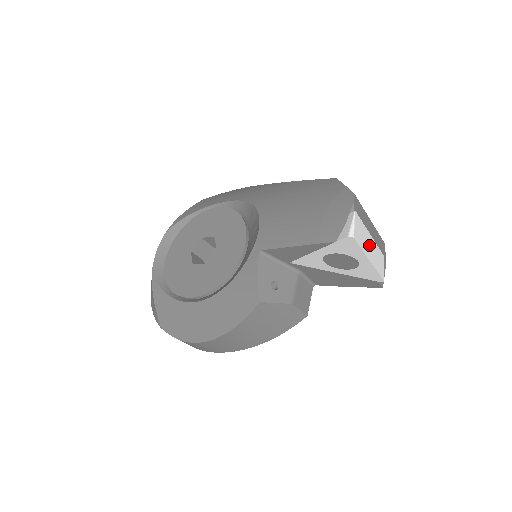
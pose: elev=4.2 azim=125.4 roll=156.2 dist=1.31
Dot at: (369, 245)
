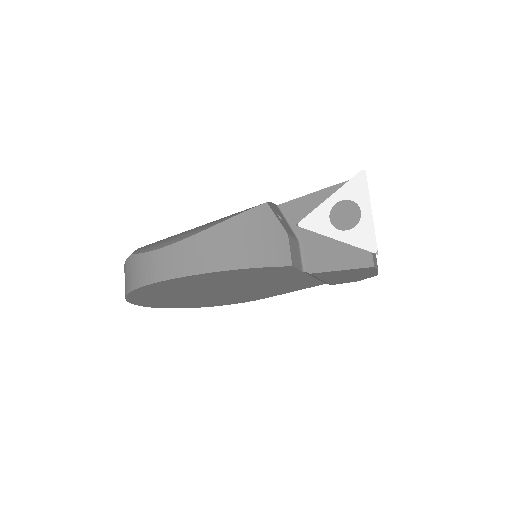
Dot at: occluded
